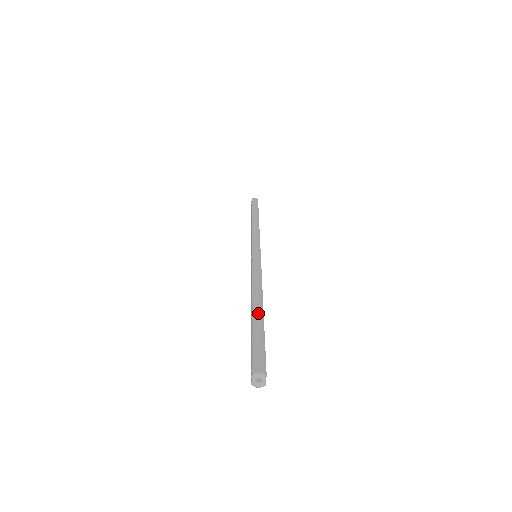
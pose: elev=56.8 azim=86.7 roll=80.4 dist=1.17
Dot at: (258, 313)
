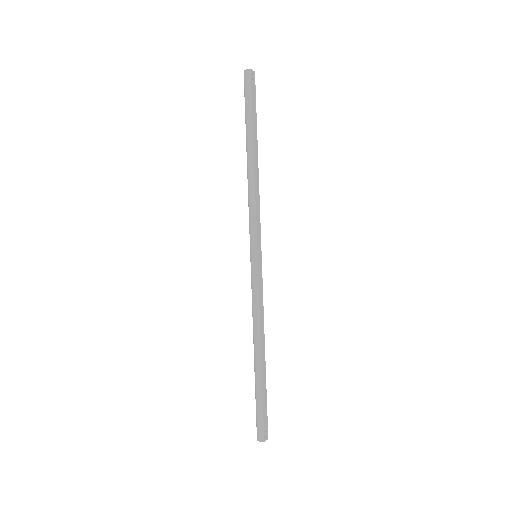
Dot at: (257, 374)
